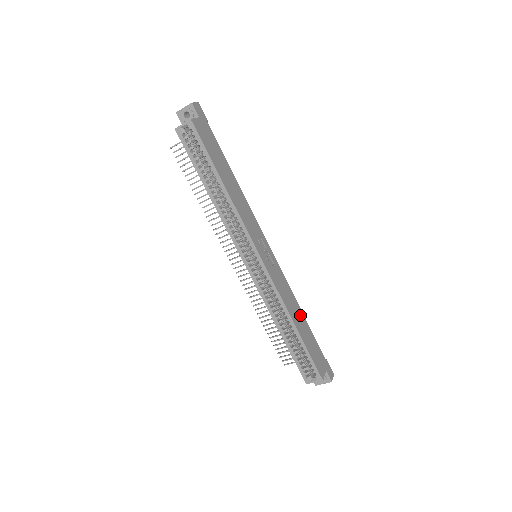
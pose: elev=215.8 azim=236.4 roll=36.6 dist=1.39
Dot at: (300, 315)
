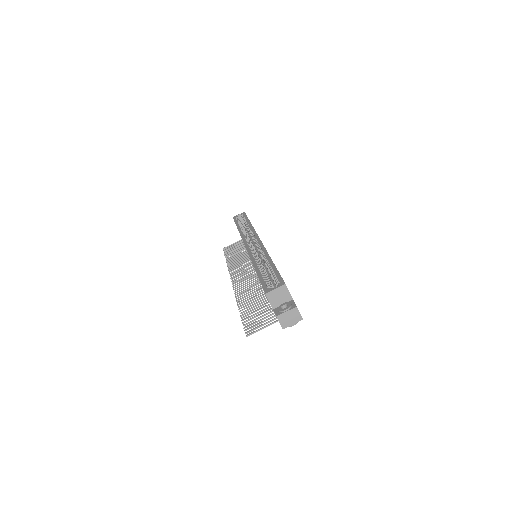
Dot at: occluded
